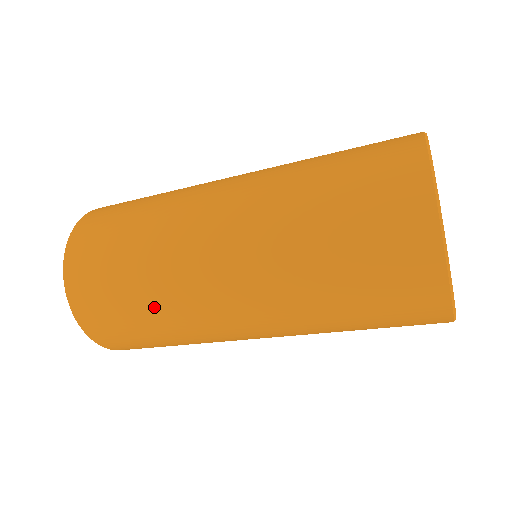
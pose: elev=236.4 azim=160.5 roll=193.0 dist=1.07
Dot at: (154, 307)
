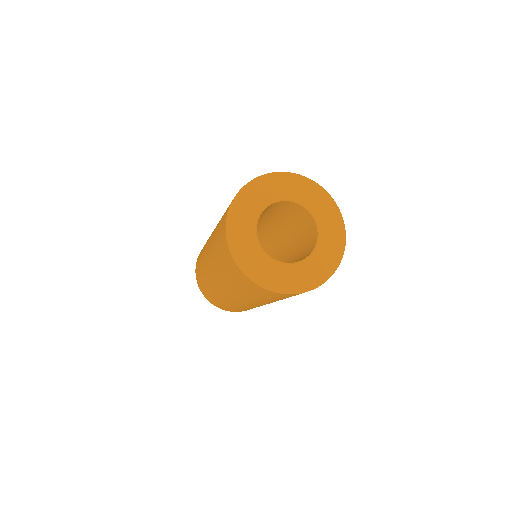
Dot at: (218, 298)
